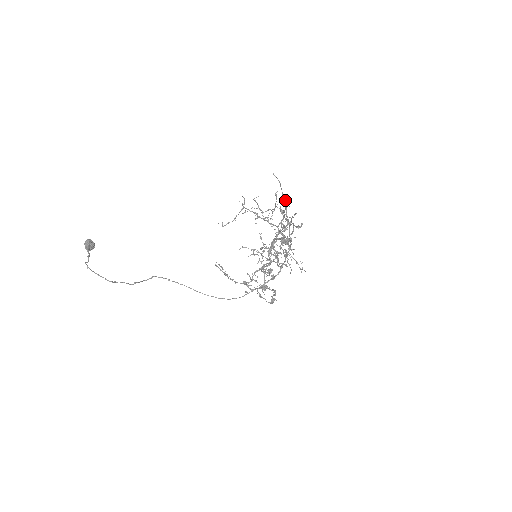
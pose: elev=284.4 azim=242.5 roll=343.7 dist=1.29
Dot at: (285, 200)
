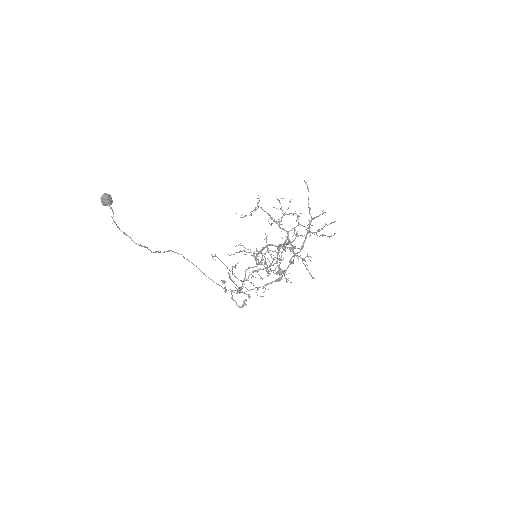
Dot at: (310, 208)
